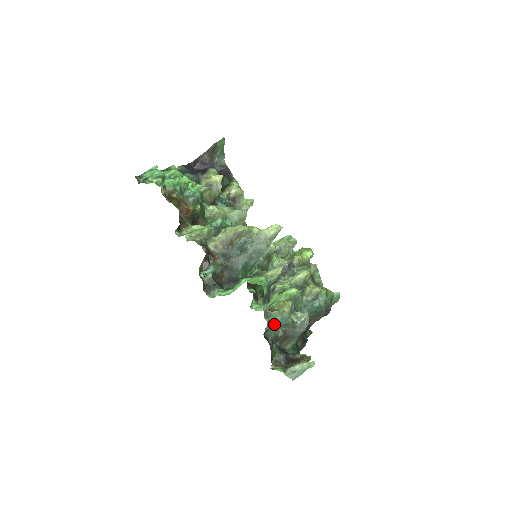
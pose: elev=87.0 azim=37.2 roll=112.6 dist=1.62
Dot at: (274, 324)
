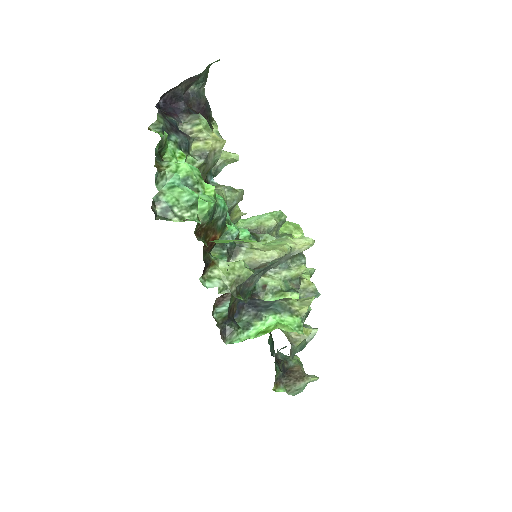
Dot at: occluded
